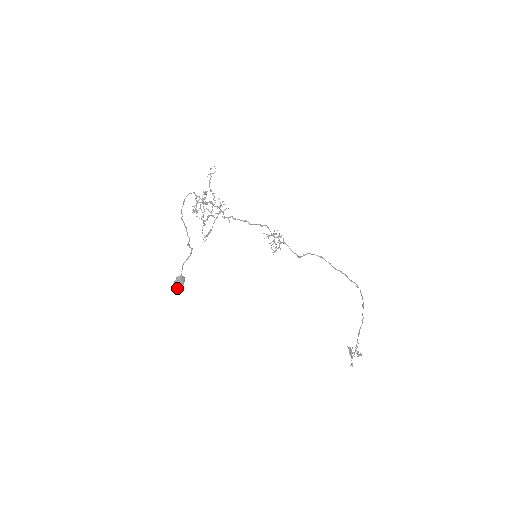
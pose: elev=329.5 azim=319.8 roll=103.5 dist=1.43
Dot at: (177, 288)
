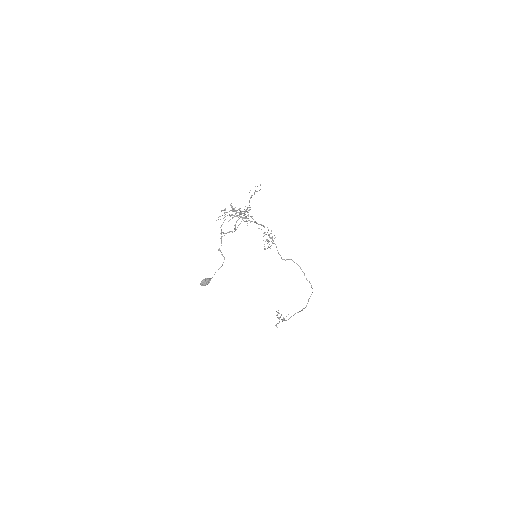
Dot at: occluded
